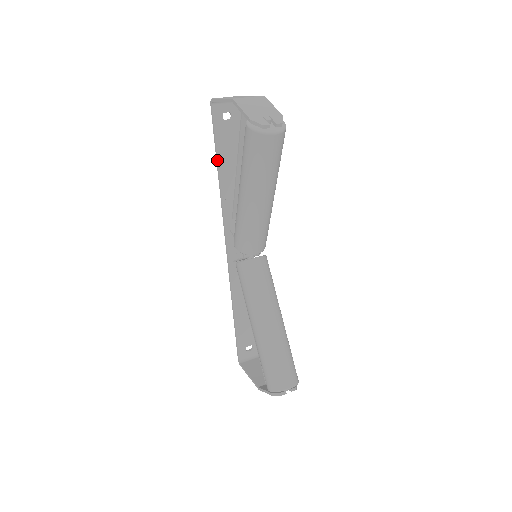
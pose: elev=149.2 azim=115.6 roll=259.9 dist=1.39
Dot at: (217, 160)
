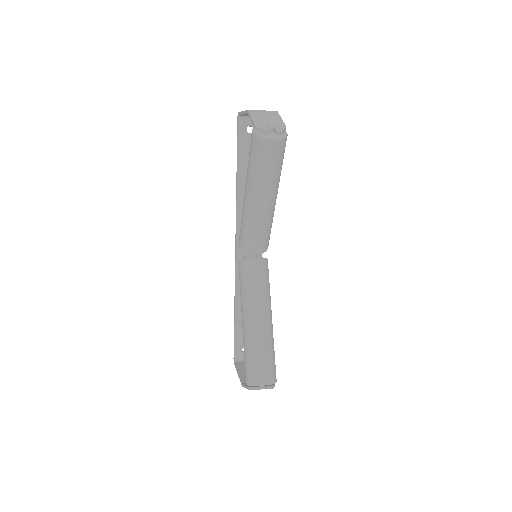
Dot at: (237, 167)
